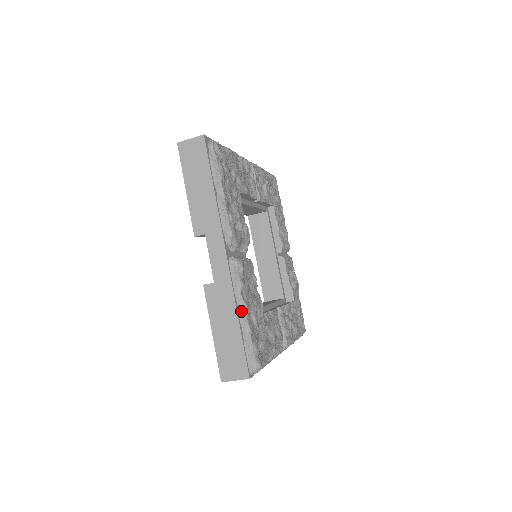
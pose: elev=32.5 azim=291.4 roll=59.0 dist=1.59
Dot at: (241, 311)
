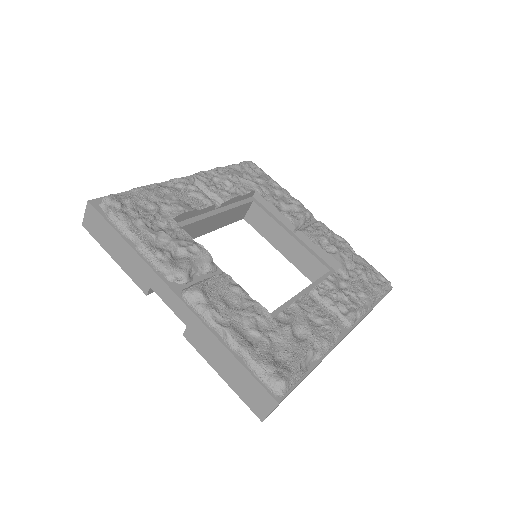
Dot at: (225, 338)
